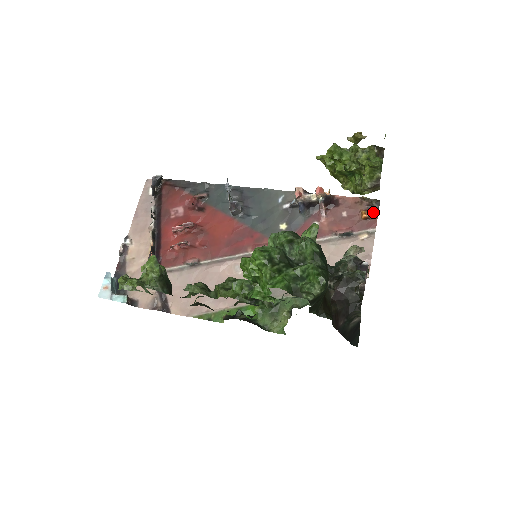
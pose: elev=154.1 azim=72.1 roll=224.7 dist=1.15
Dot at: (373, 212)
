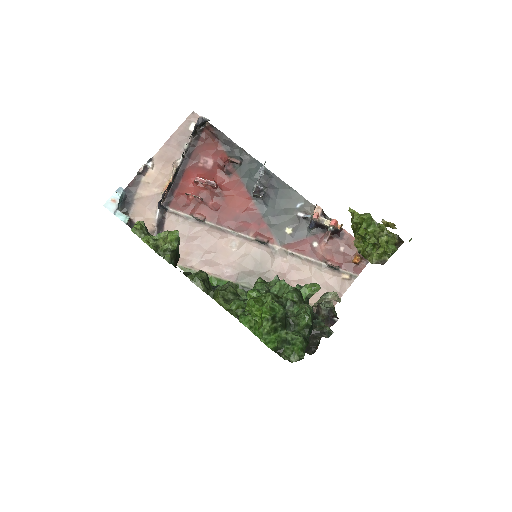
Dot at: (364, 261)
